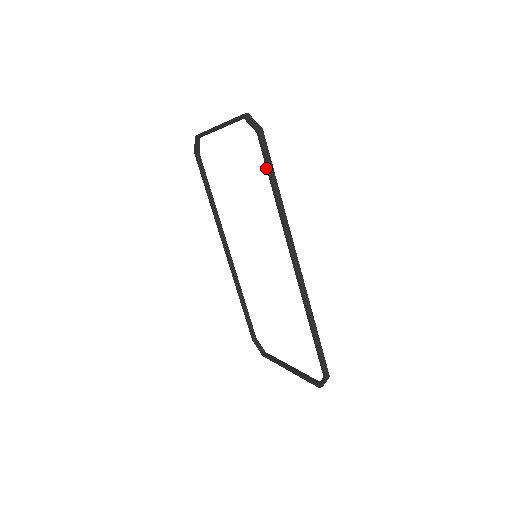
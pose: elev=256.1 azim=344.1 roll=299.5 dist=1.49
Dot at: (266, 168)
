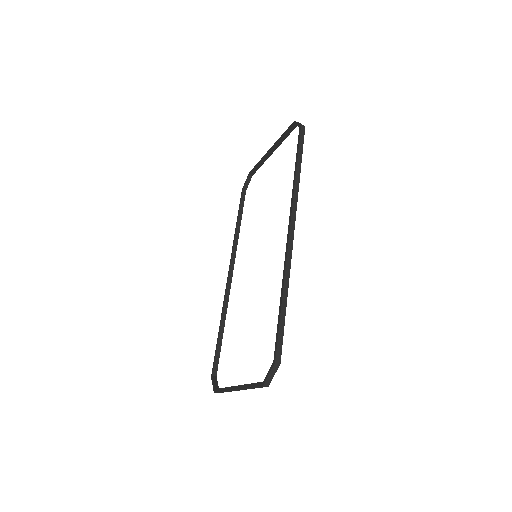
Dot at: occluded
